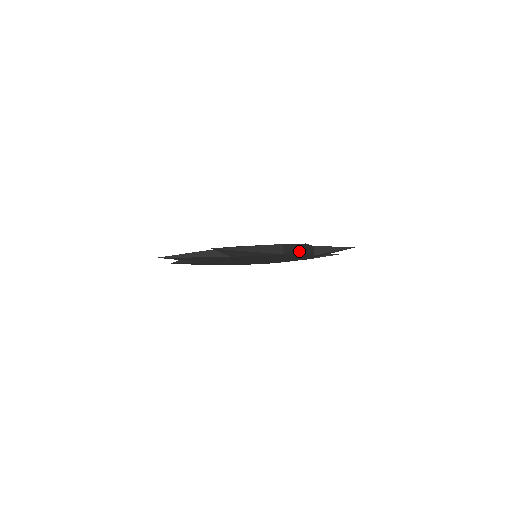
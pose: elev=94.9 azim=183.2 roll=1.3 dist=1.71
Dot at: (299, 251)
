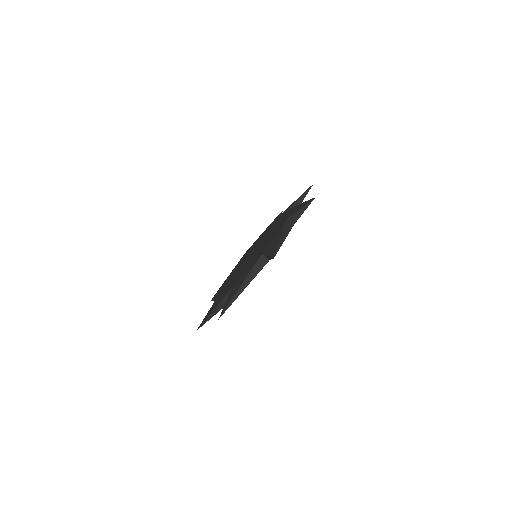
Dot at: occluded
